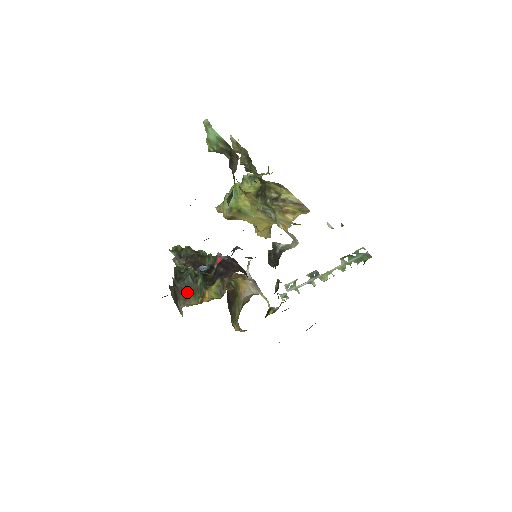
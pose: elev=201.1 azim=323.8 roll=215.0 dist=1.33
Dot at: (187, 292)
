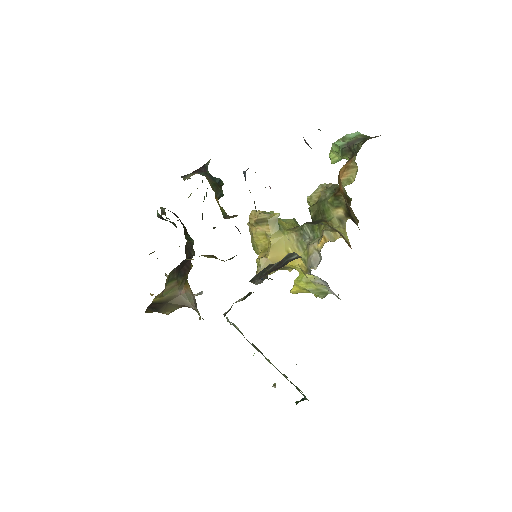
Dot at: (209, 177)
